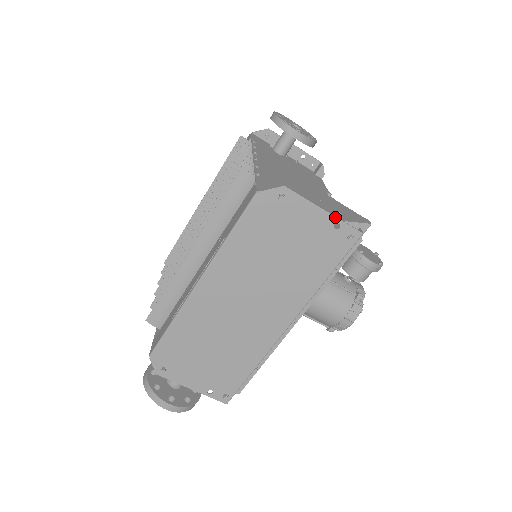
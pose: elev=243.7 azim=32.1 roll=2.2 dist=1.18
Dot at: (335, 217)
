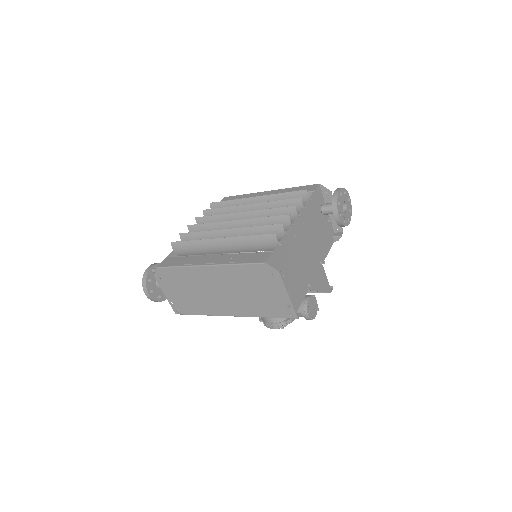
Dot at: (291, 302)
